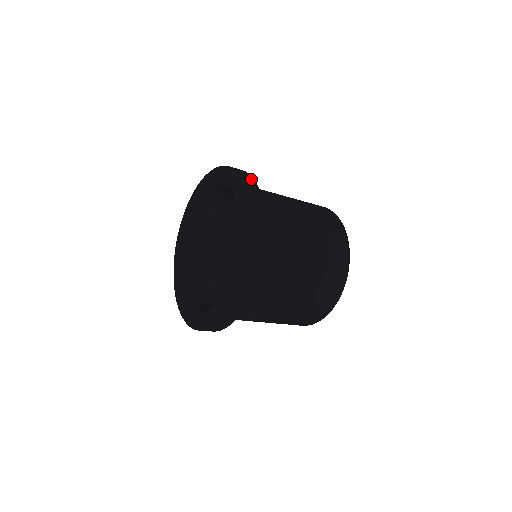
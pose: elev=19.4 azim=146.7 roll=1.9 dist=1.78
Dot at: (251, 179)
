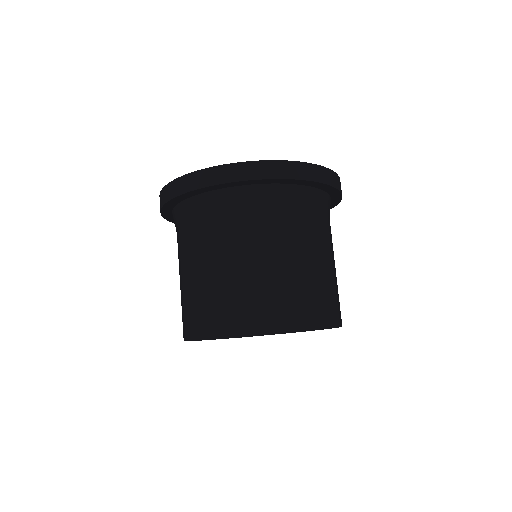
Dot at: occluded
